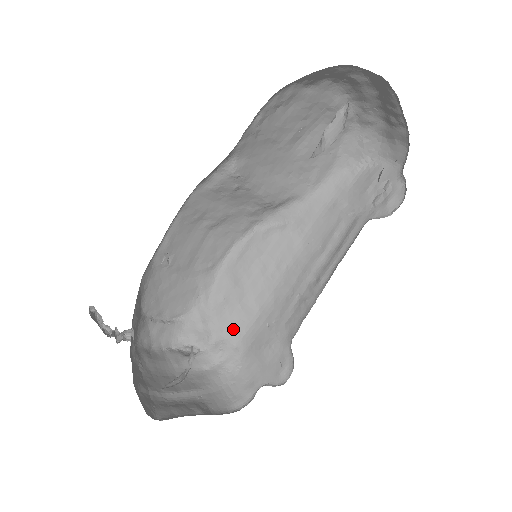
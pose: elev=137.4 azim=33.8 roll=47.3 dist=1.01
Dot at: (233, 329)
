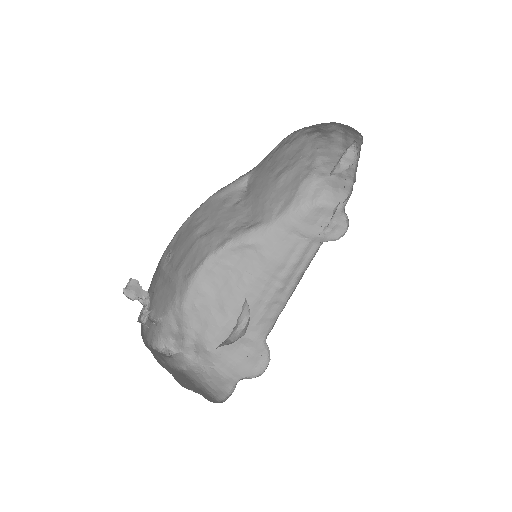
Dot at: (204, 333)
